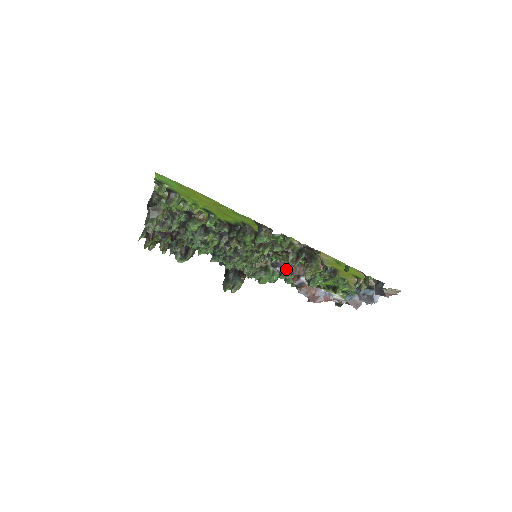
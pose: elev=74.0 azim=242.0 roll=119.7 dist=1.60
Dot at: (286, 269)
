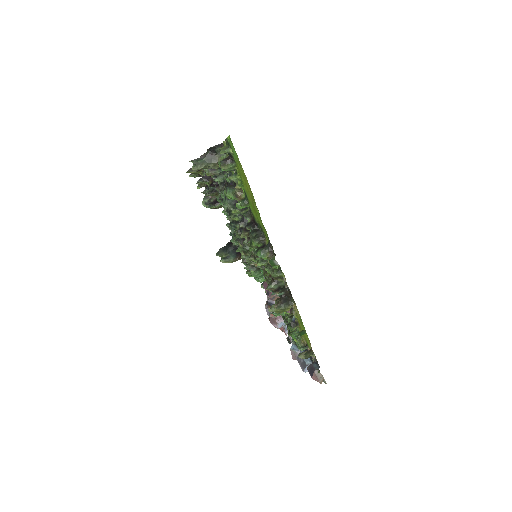
Dot at: occluded
